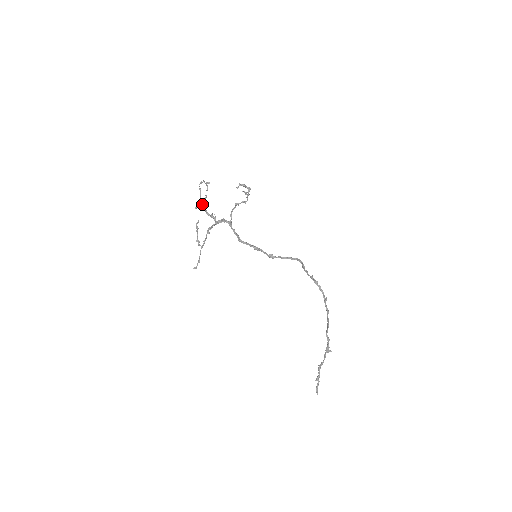
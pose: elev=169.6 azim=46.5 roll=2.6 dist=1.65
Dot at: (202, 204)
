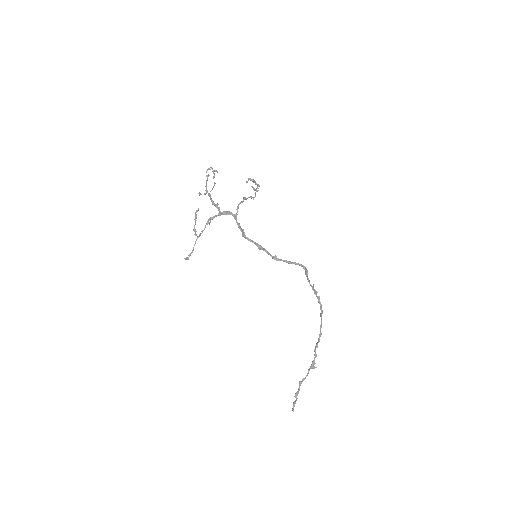
Dot at: (207, 191)
